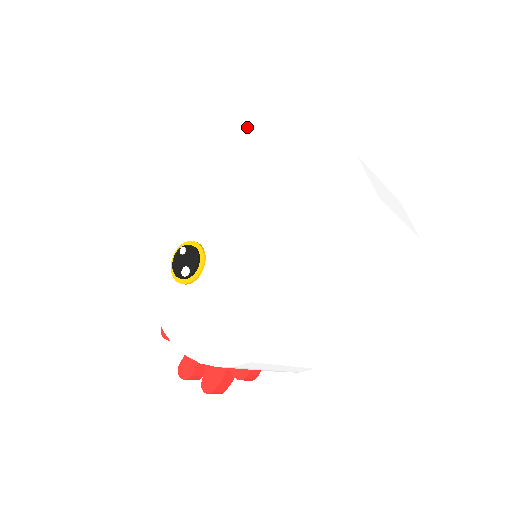
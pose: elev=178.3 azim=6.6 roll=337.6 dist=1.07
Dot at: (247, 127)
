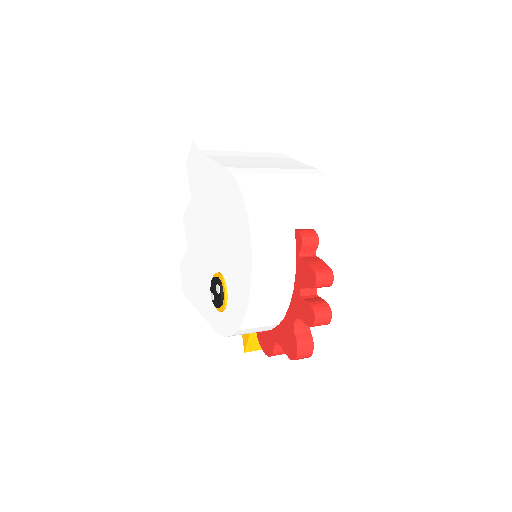
Dot at: (183, 258)
